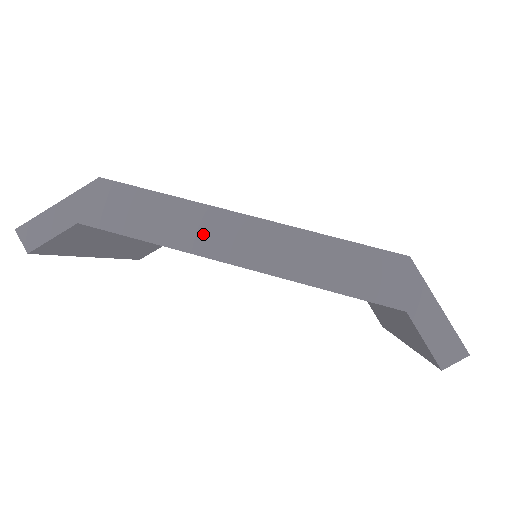
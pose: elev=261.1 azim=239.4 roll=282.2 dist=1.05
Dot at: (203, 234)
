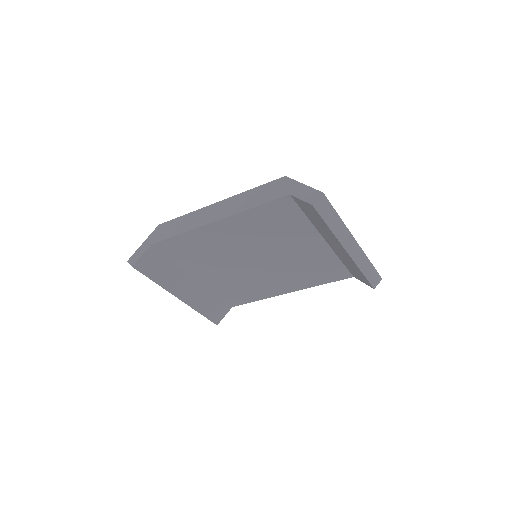
Dot at: (200, 219)
